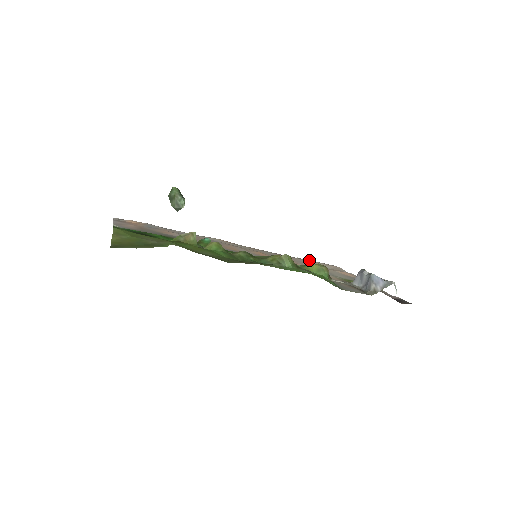
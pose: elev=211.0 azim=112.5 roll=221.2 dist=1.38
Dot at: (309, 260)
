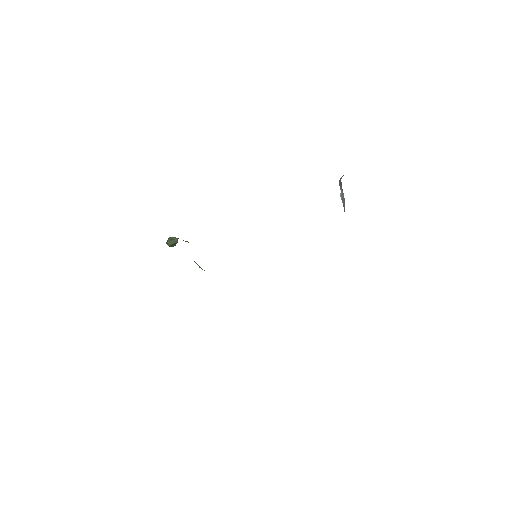
Dot at: occluded
